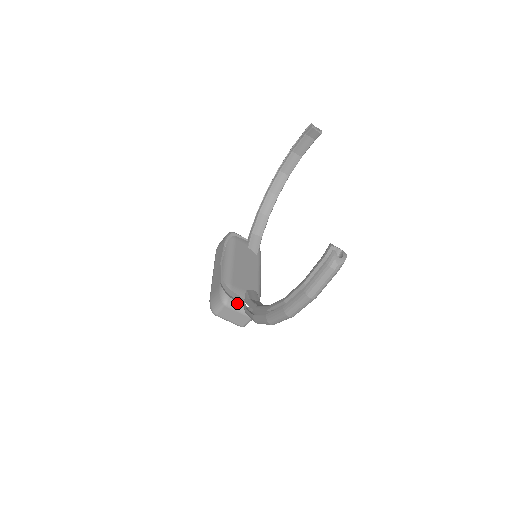
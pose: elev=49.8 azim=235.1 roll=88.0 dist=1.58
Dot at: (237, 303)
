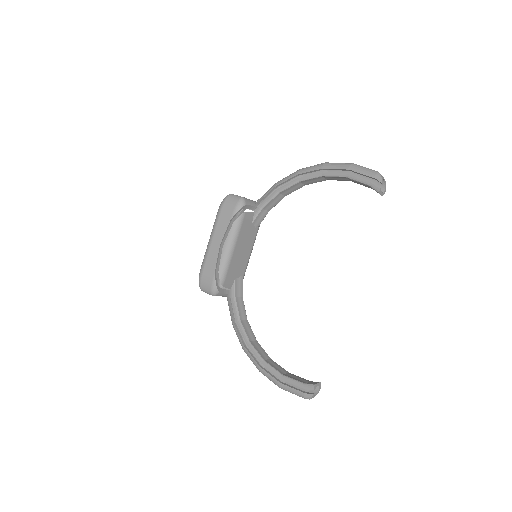
Dot at: (223, 294)
